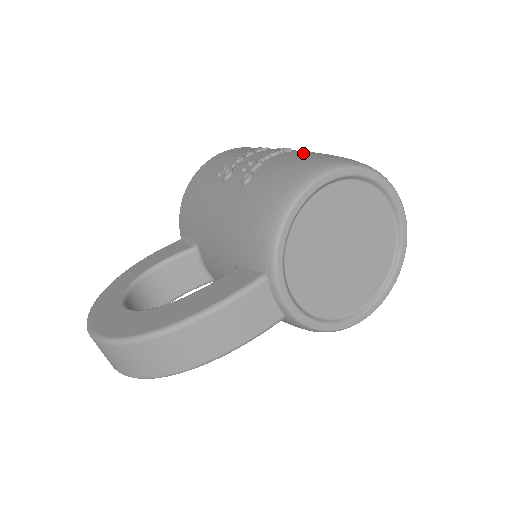
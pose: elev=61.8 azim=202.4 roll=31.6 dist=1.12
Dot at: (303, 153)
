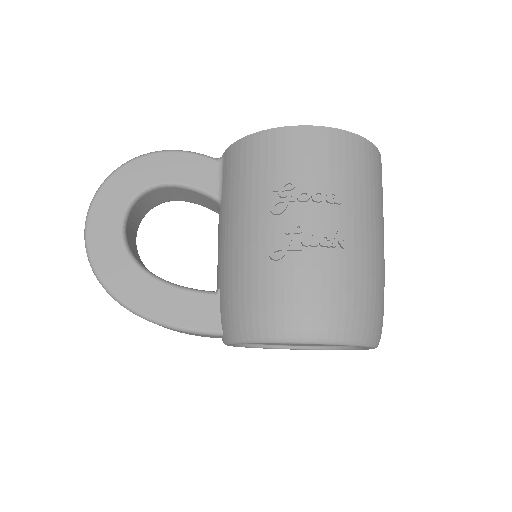
Dot at: (342, 275)
